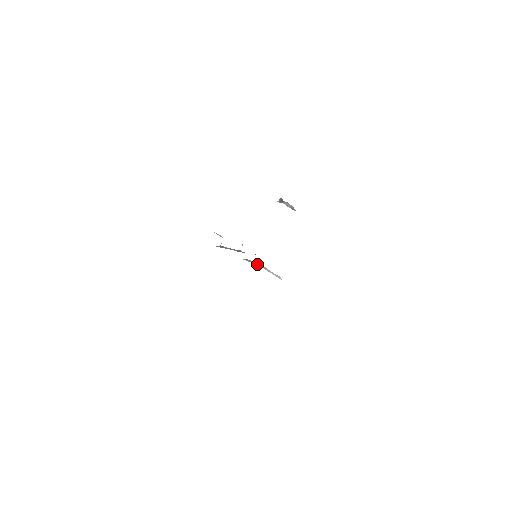
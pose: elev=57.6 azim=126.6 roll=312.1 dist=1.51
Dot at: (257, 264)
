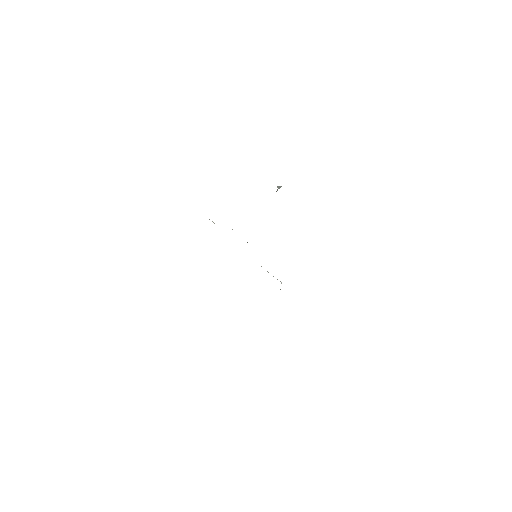
Dot at: occluded
